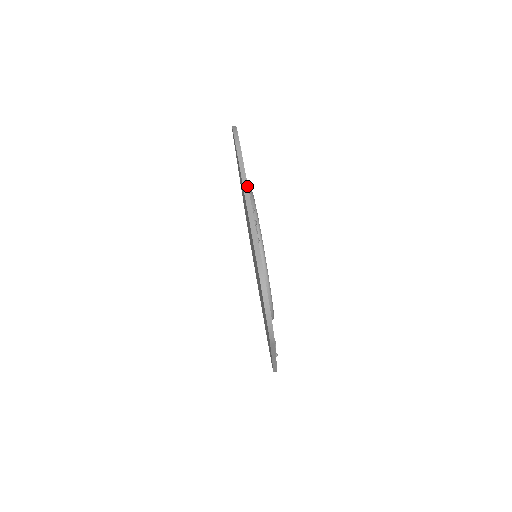
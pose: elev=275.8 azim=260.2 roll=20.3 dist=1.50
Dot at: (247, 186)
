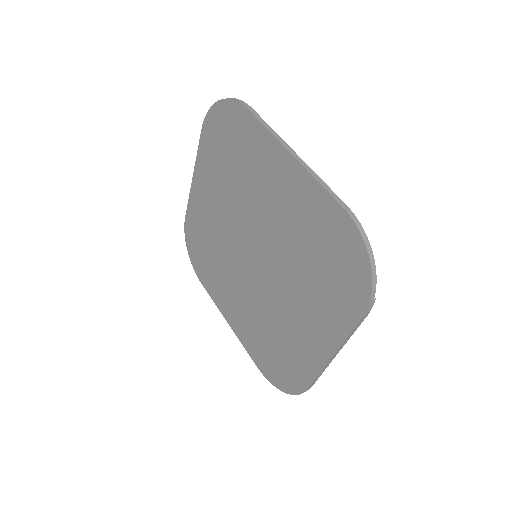
Dot at: occluded
